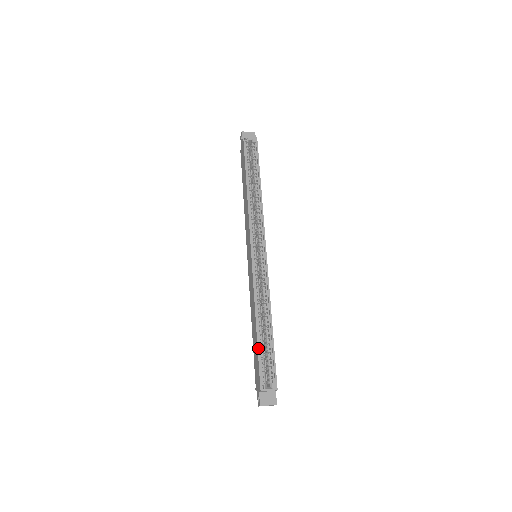
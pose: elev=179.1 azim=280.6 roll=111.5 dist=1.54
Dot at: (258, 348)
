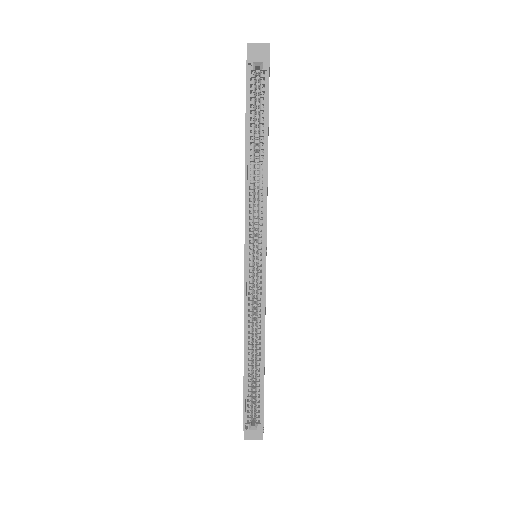
Dot at: (244, 385)
